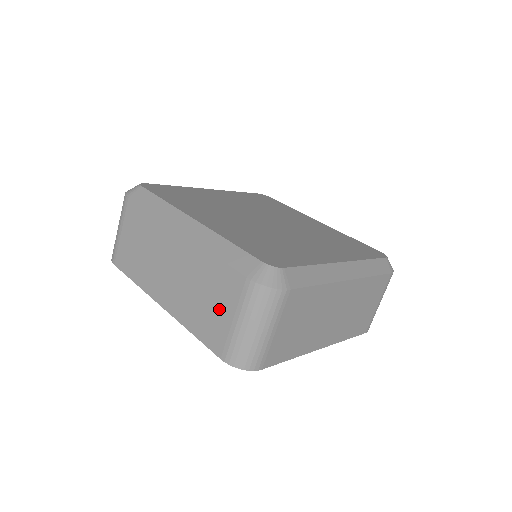
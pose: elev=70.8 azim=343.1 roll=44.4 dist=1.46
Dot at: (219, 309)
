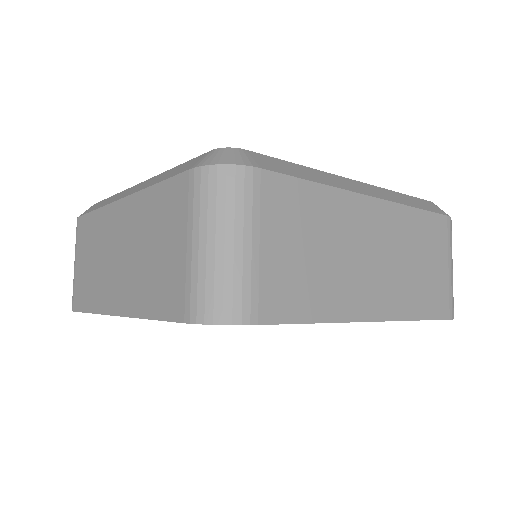
Dot at: (170, 248)
